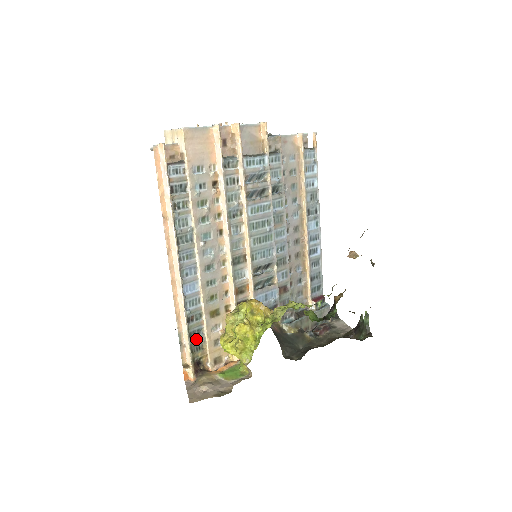
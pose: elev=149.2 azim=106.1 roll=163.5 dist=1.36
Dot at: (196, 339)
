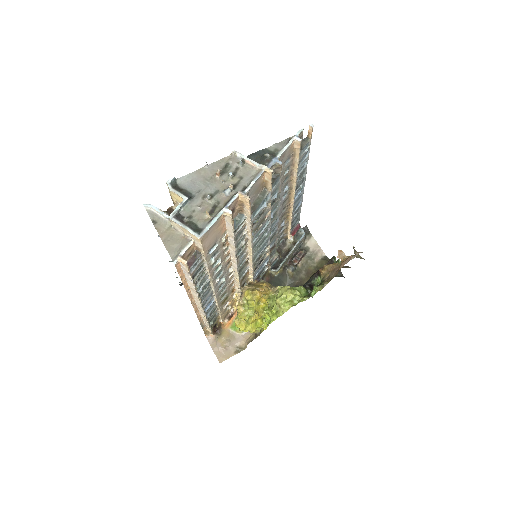
Dot at: (213, 320)
